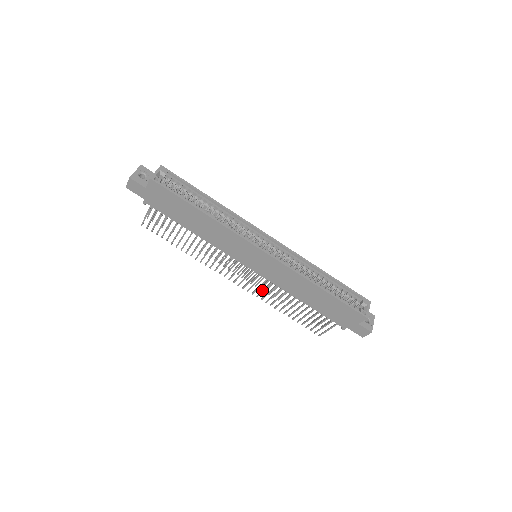
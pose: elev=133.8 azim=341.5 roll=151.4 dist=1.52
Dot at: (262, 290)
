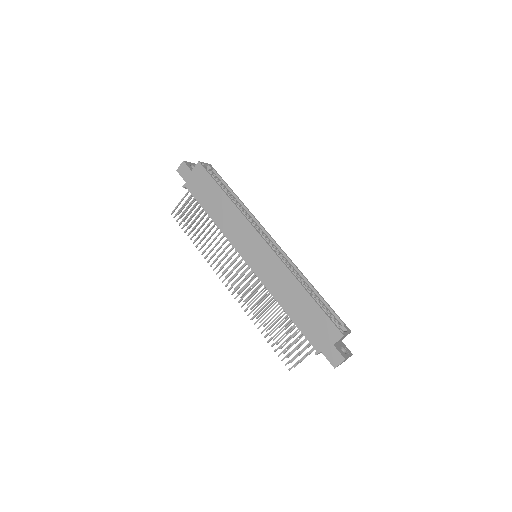
Dot at: (249, 297)
